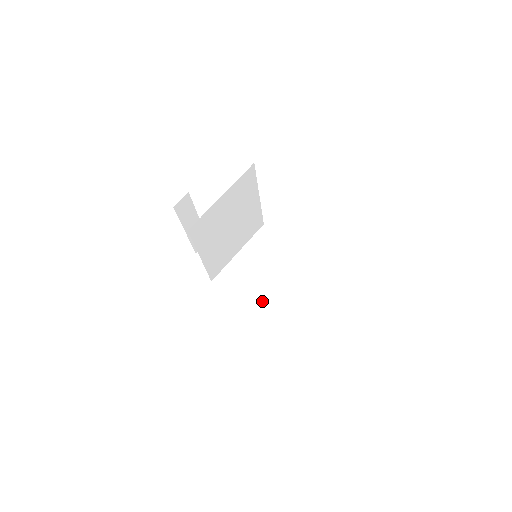
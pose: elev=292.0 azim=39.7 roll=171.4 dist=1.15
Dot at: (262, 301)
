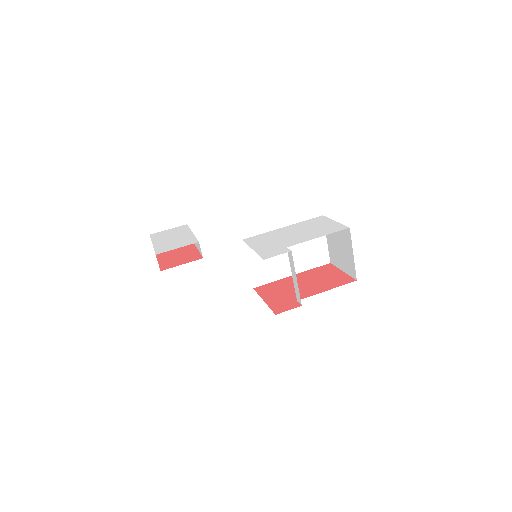
Dot at: (283, 270)
